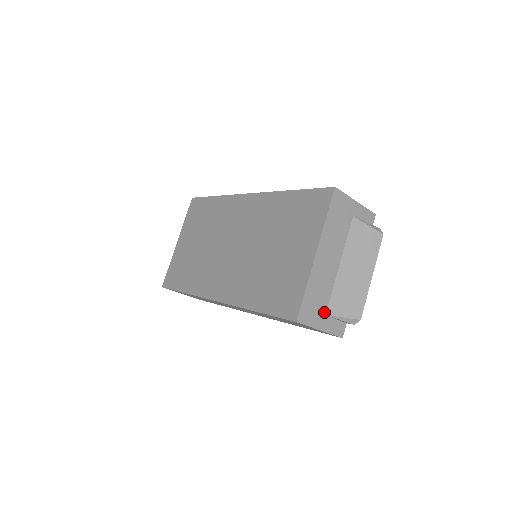
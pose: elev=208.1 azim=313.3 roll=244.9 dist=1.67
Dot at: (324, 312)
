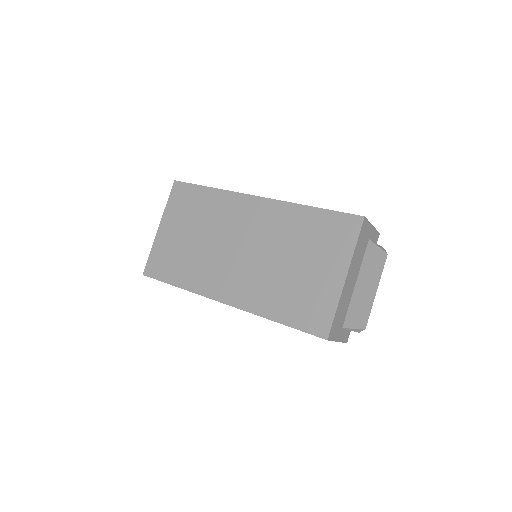
Dot at: (342, 326)
